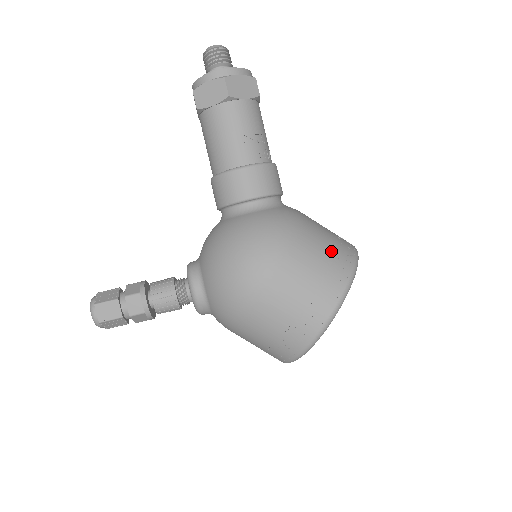
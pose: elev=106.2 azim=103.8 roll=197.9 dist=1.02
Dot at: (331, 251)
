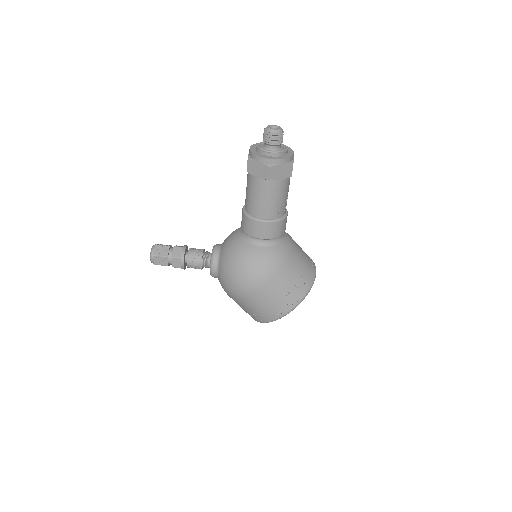
Dot at: (295, 285)
